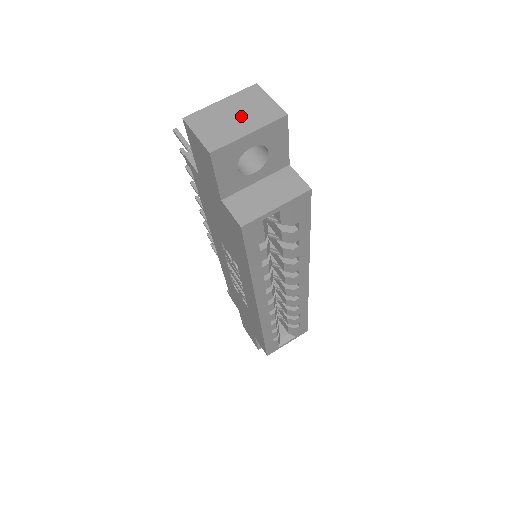
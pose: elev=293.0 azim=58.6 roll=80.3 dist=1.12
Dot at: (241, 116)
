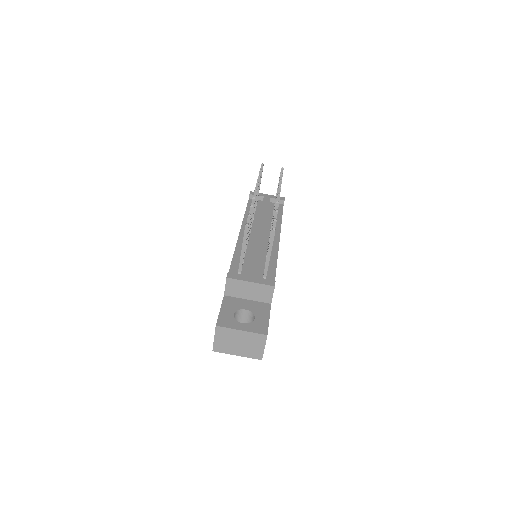
Dot at: (242, 346)
